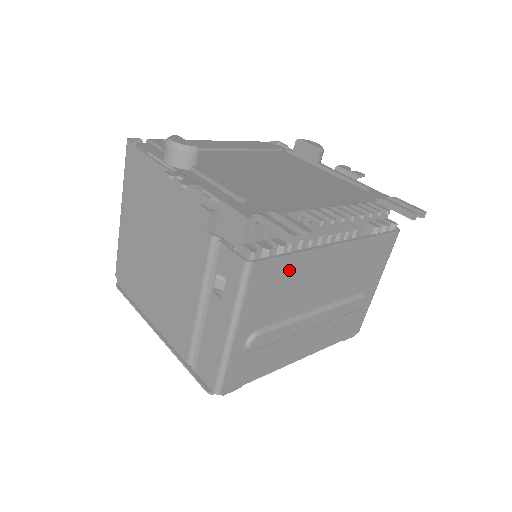
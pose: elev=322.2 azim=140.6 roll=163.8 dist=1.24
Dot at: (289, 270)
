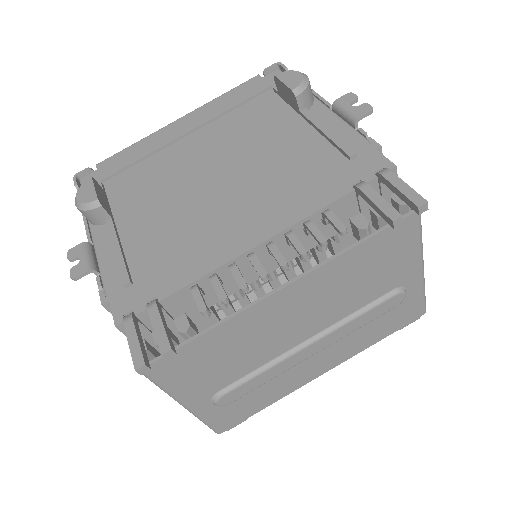
Dot at: (213, 345)
